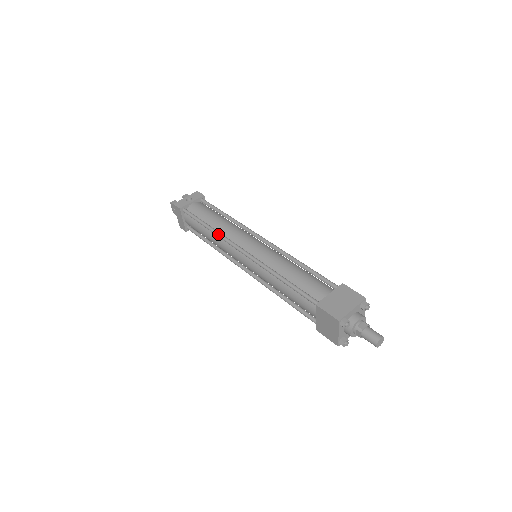
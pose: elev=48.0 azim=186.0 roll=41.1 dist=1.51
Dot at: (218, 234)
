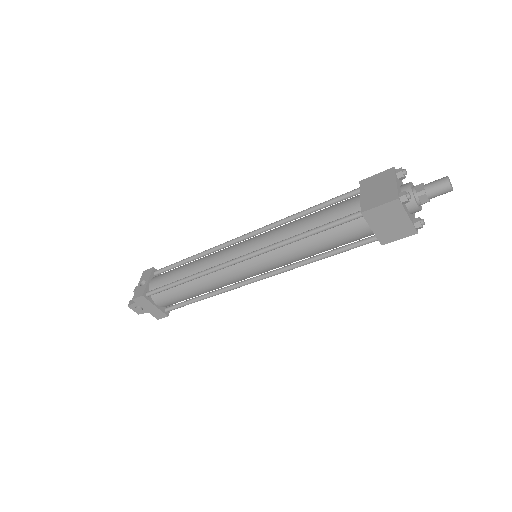
Dot at: (202, 273)
